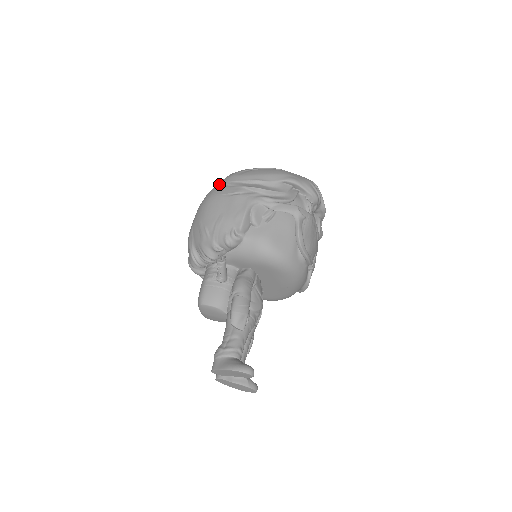
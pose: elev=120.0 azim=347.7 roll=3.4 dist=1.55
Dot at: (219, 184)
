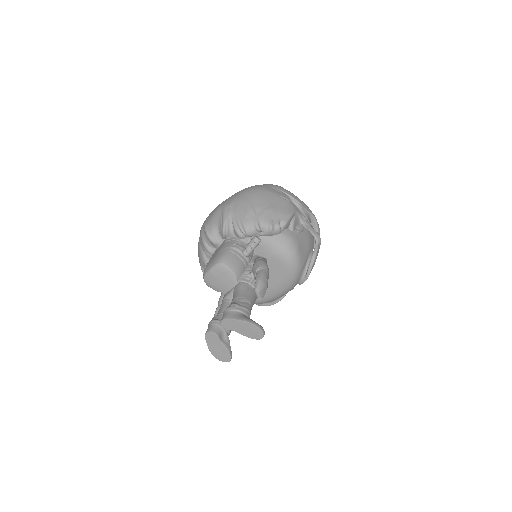
Dot at: (266, 185)
